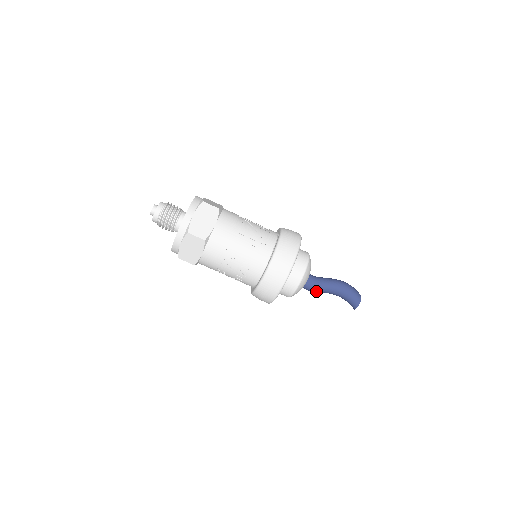
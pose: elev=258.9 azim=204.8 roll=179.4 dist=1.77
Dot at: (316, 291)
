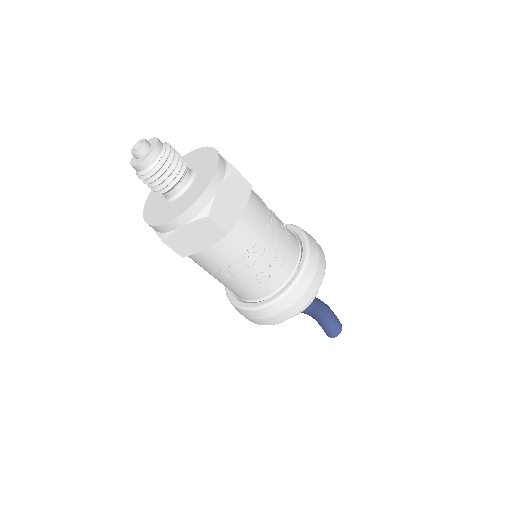
Dot at: (312, 309)
